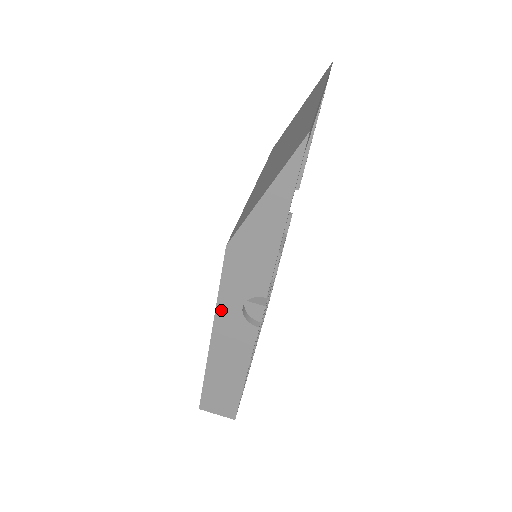
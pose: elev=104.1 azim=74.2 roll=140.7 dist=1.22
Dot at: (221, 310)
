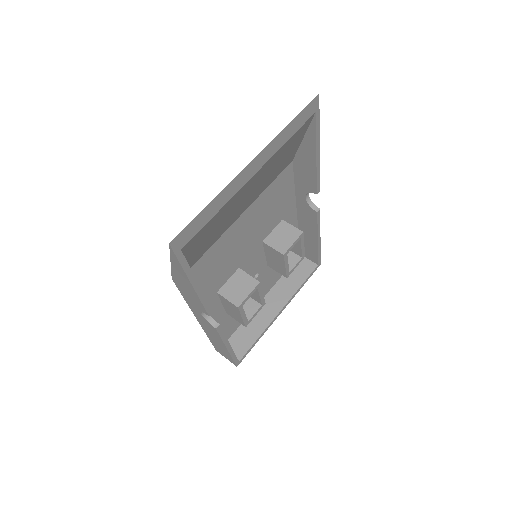
Dot at: (192, 309)
